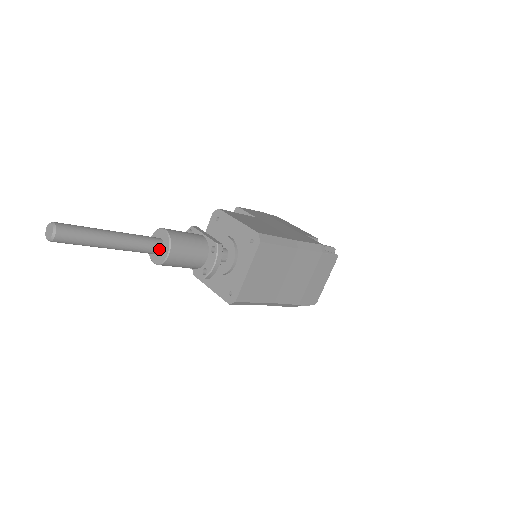
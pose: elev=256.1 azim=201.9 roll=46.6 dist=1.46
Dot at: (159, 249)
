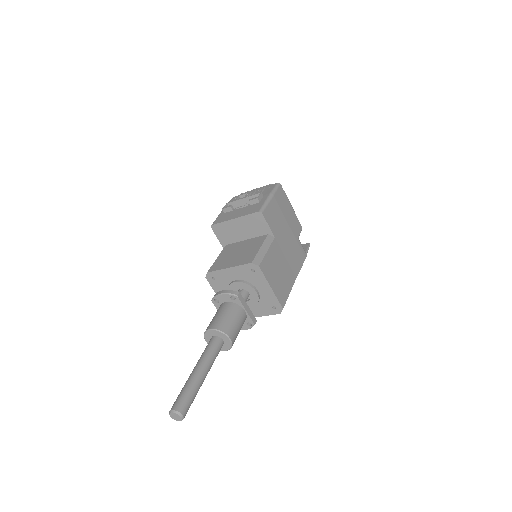
Dot at: occluded
